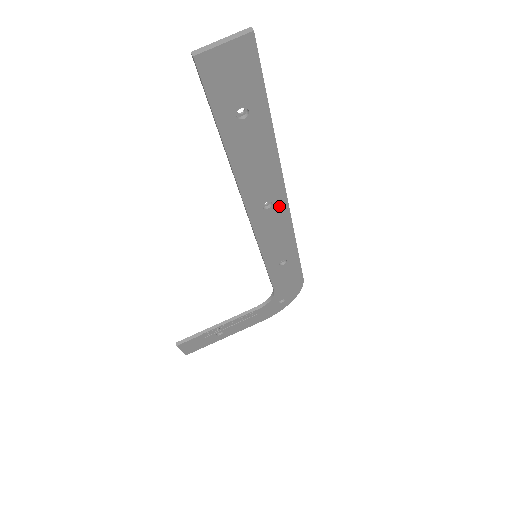
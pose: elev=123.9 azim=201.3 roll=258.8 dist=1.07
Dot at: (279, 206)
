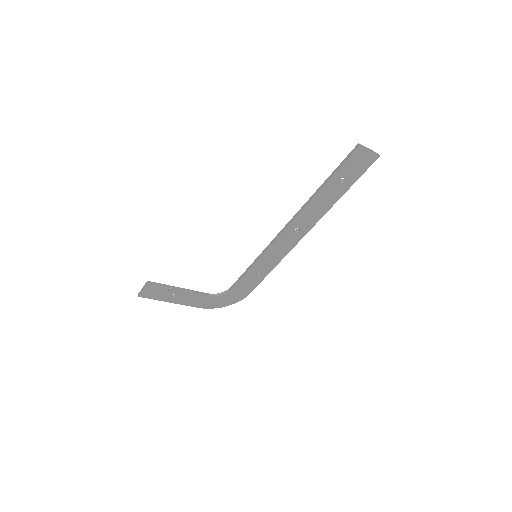
Dot at: (299, 236)
